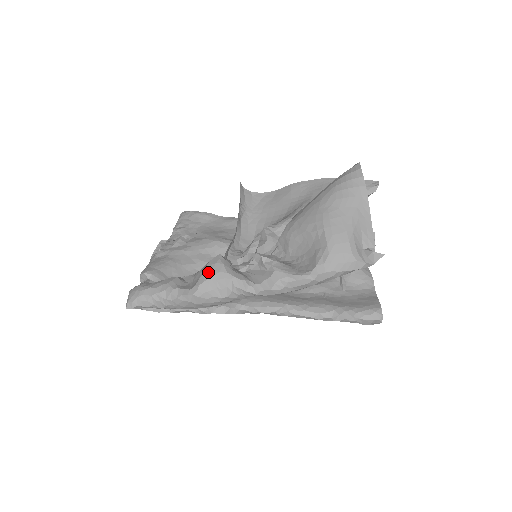
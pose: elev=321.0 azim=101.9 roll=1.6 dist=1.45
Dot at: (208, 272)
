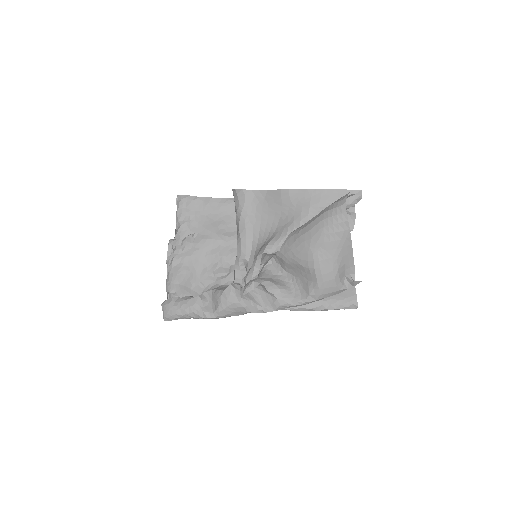
Dot at: (225, 302)
